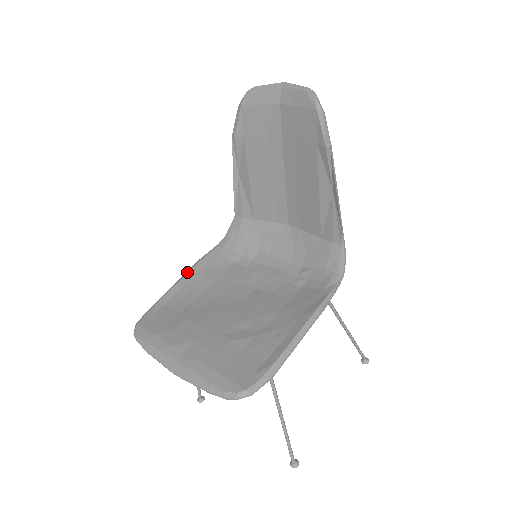
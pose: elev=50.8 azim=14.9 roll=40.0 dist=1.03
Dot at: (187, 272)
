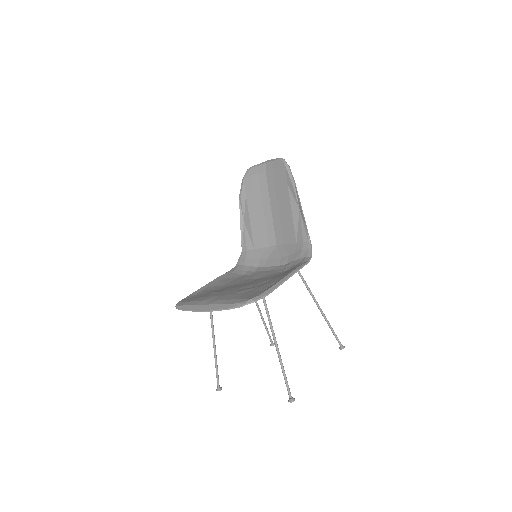
Dot at: (211, 281)
